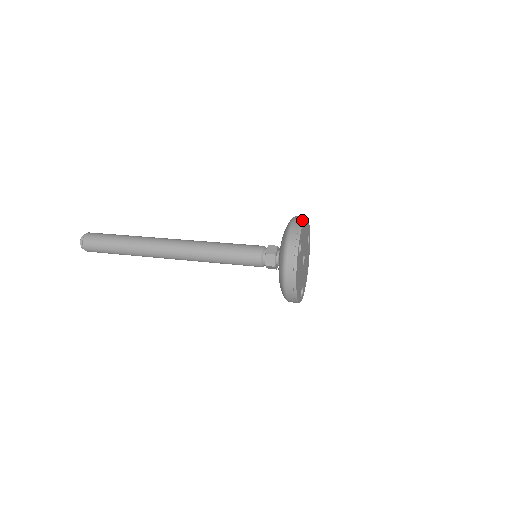
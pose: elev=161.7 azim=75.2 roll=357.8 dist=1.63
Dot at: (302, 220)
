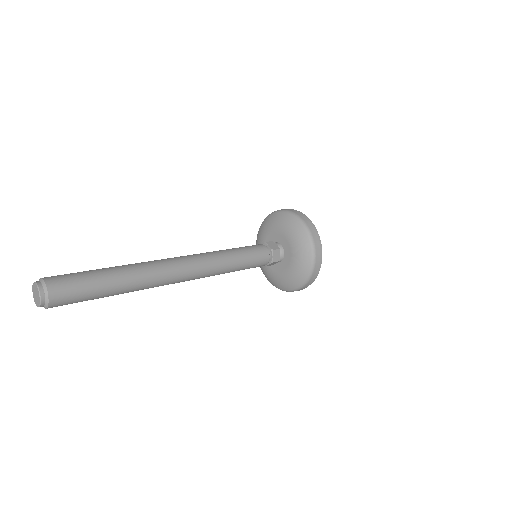
Dot at: occluded
